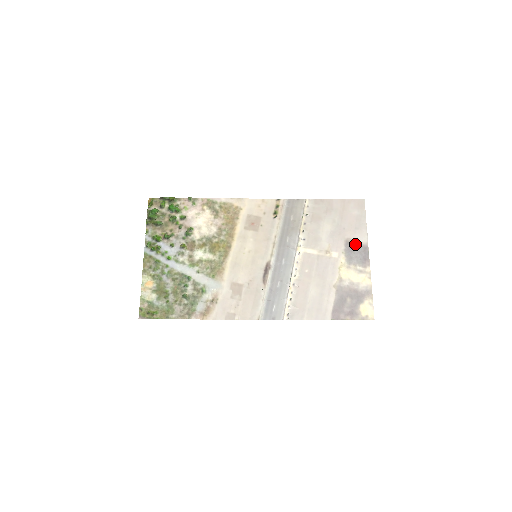
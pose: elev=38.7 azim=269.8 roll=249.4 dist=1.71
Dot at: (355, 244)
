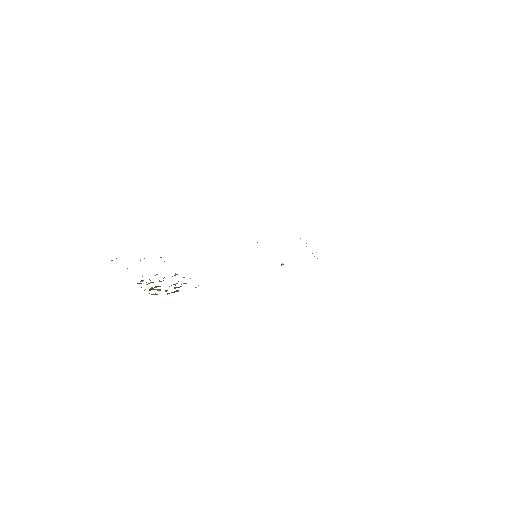
Dot at: occluded
